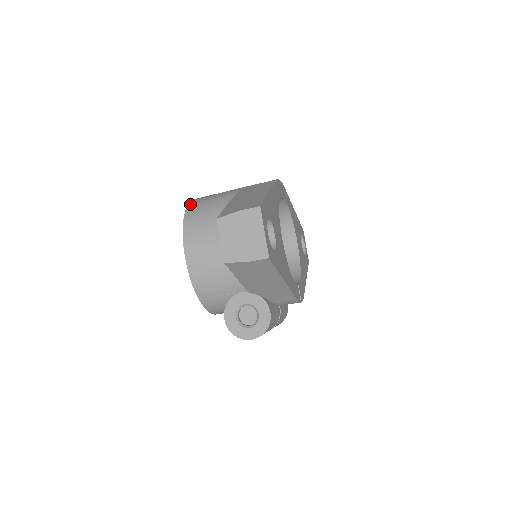
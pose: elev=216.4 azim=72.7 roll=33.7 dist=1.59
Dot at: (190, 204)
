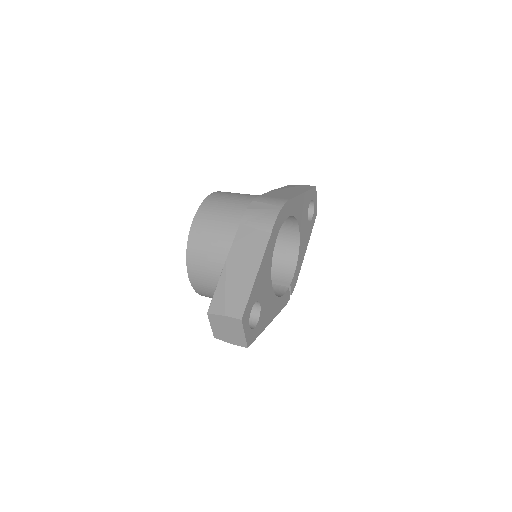
Dot at: (193, 227)
